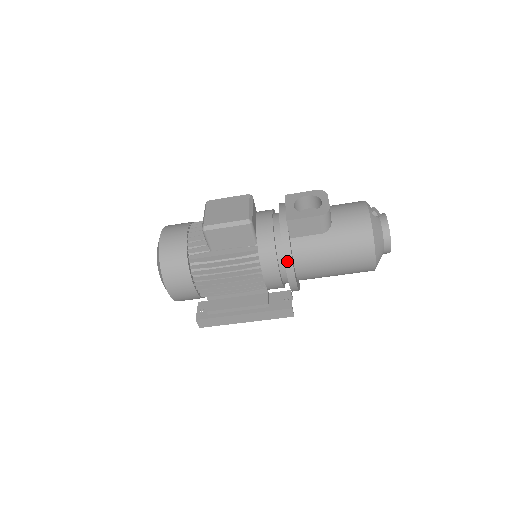
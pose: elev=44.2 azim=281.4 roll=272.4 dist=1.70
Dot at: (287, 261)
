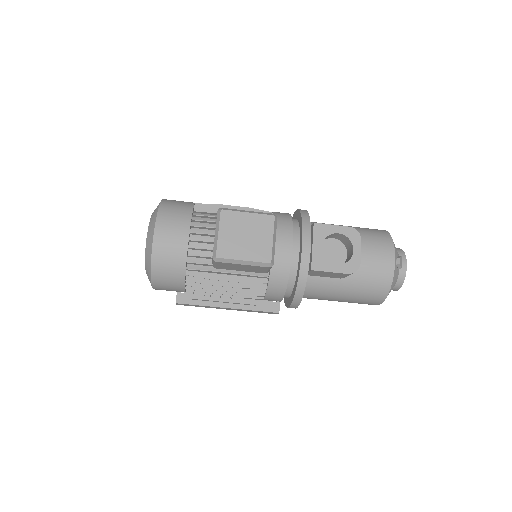
Dot at: (296, 300)
